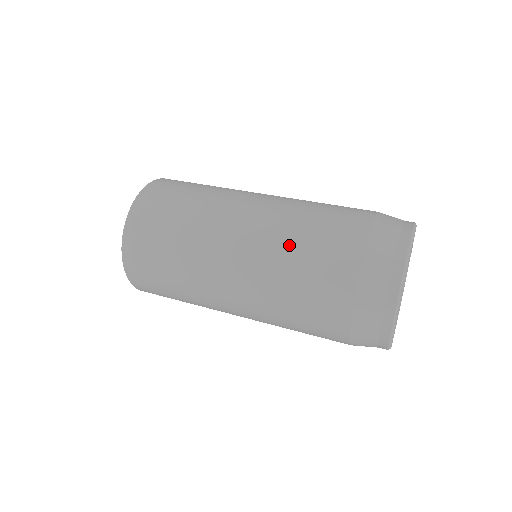
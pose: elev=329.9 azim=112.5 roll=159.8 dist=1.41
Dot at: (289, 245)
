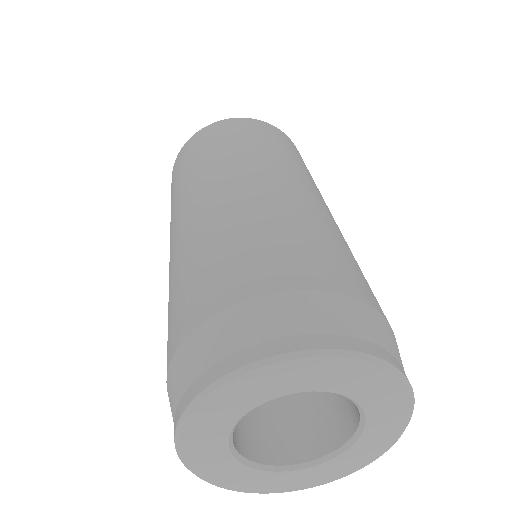
Dot at: occluded
